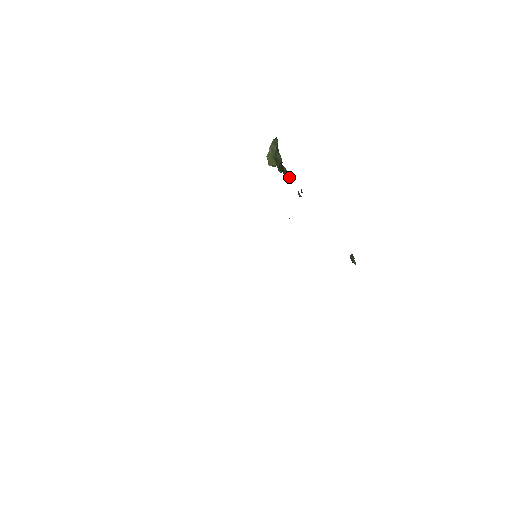
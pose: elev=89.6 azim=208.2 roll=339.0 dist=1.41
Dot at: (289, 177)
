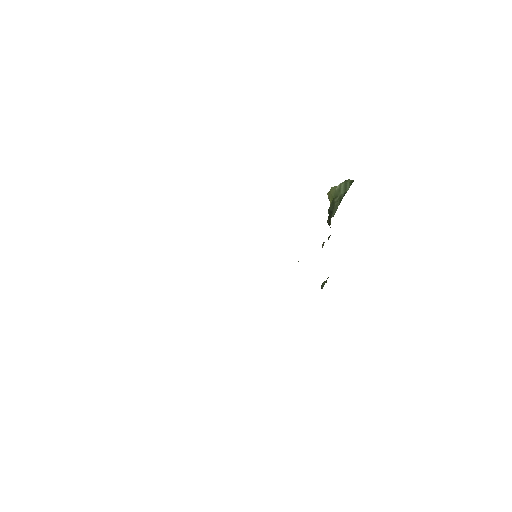
Dot at: occluded
